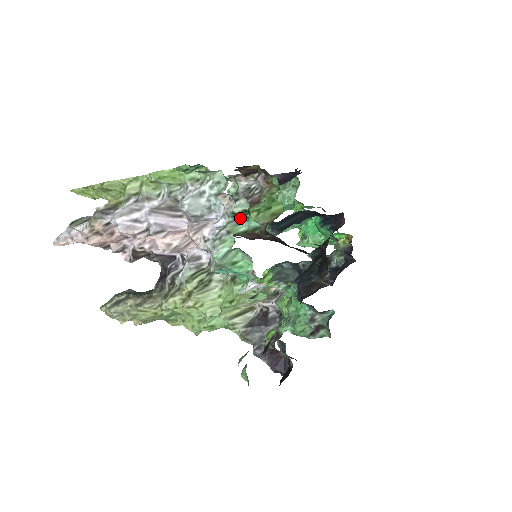
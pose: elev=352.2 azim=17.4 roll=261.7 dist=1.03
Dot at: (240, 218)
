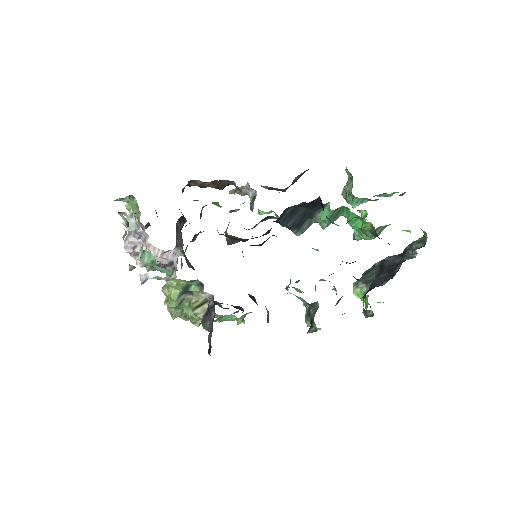
Dot at: occluded
